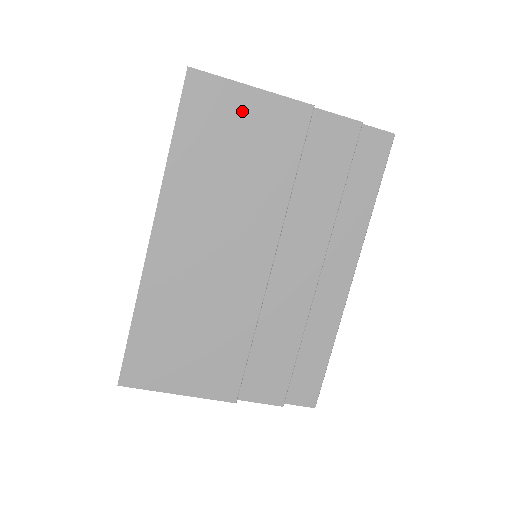
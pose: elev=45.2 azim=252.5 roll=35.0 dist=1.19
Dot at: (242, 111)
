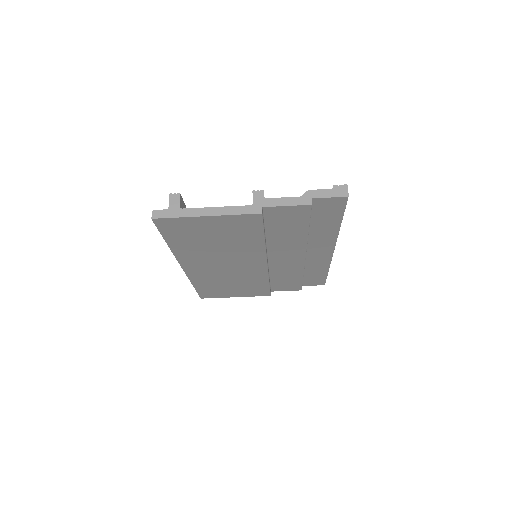
Dot at: (206, 226)
